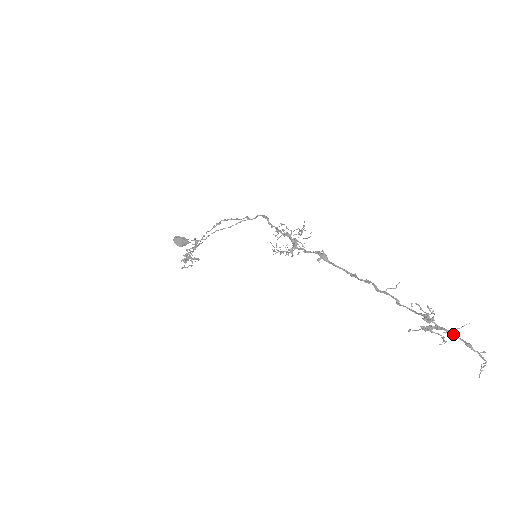
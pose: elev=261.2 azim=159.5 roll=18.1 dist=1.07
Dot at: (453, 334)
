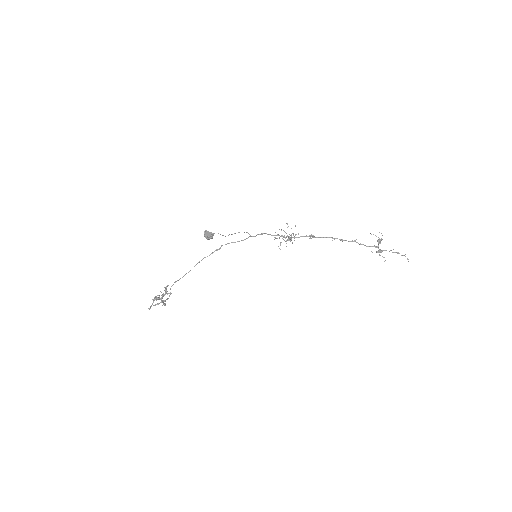
Dot at: occluded
